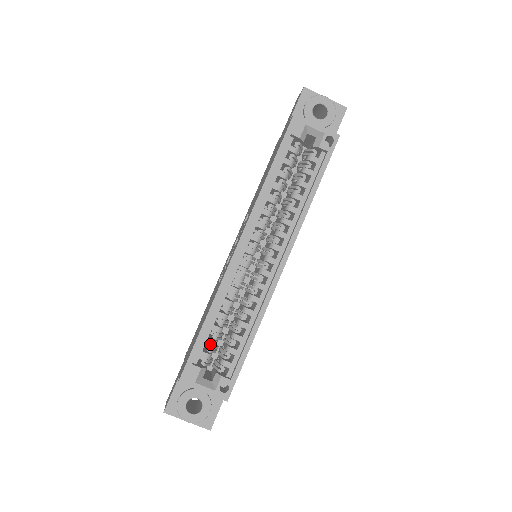
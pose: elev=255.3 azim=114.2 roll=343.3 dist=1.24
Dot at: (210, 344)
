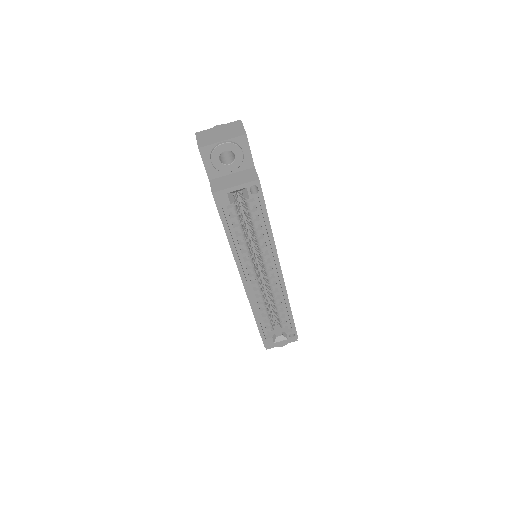
Dot at: (268, 325)
